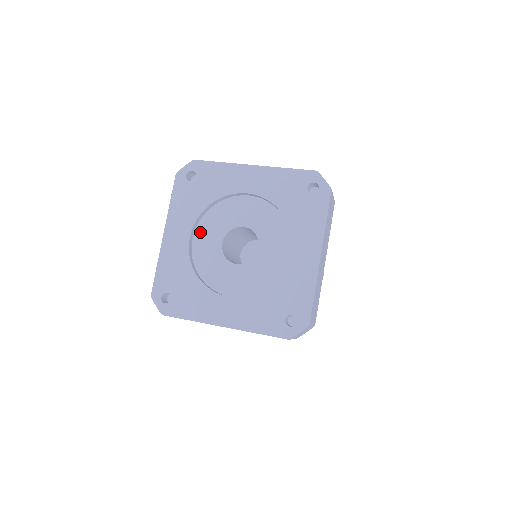
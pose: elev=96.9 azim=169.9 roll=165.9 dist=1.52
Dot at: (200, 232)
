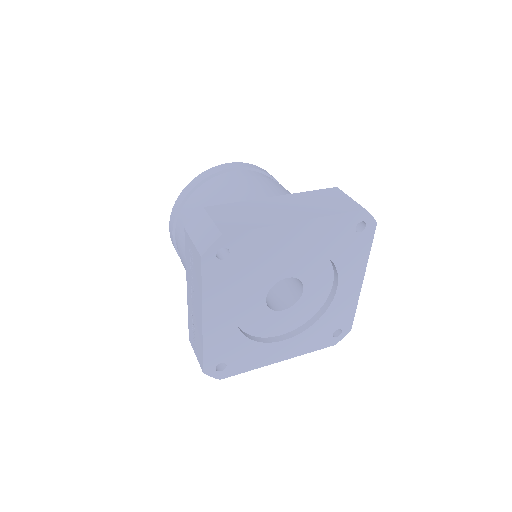
Dot at: (240, 299)
